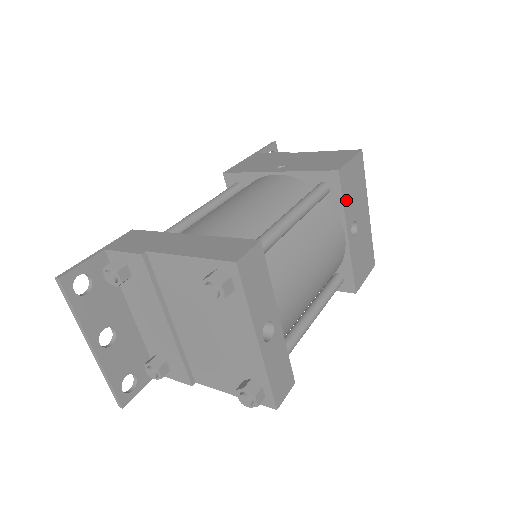
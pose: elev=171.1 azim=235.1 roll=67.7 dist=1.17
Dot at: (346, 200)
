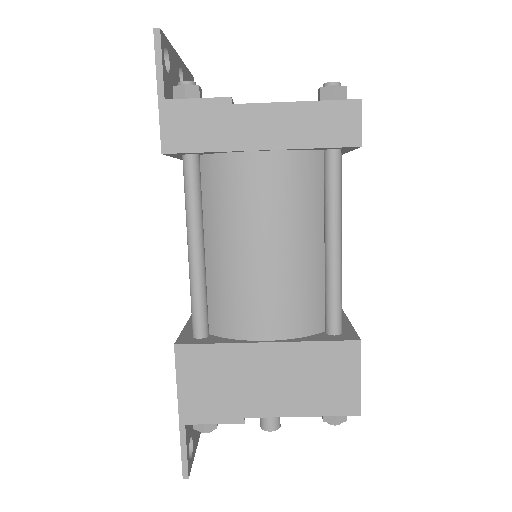
Dot at: occluded
